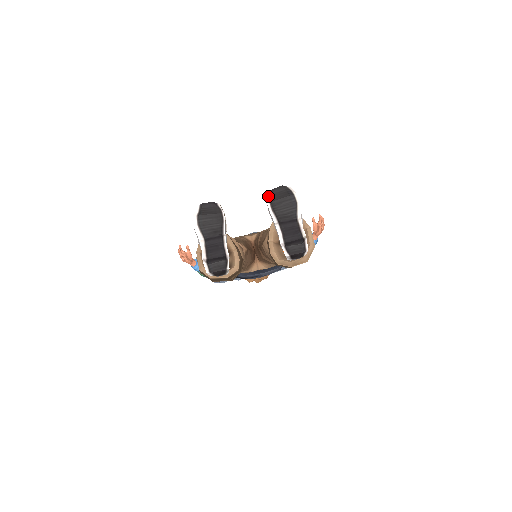
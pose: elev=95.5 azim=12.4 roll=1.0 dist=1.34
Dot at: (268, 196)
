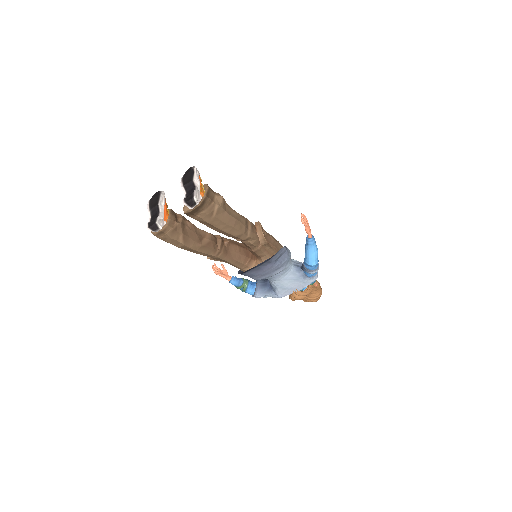
Dot at: (183, 176)
